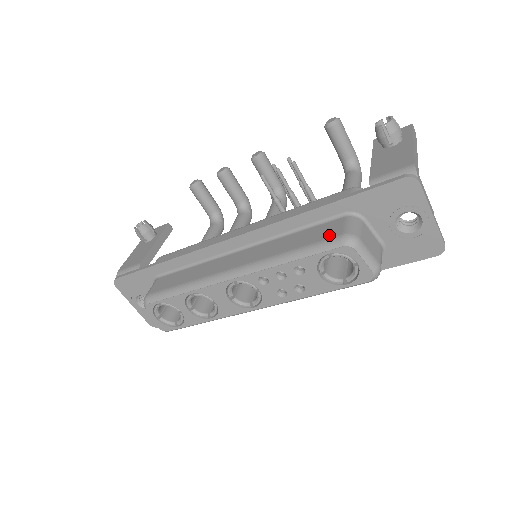
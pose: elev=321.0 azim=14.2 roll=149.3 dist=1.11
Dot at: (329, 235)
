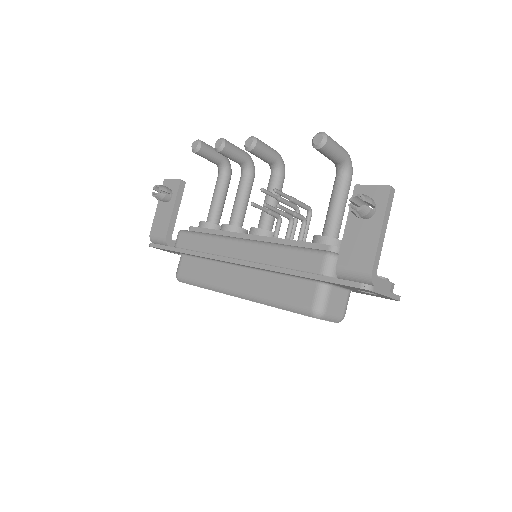
Dot at: (303, 302)
